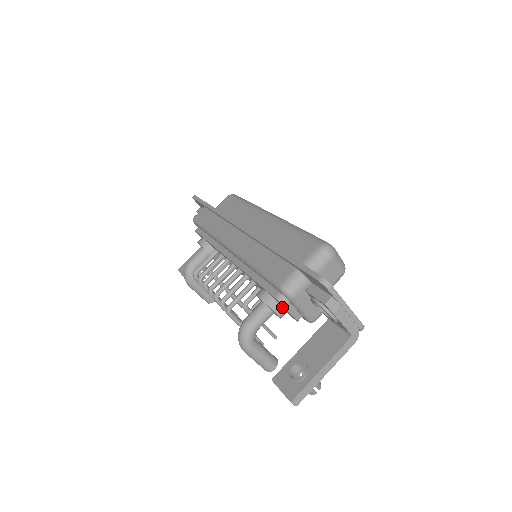
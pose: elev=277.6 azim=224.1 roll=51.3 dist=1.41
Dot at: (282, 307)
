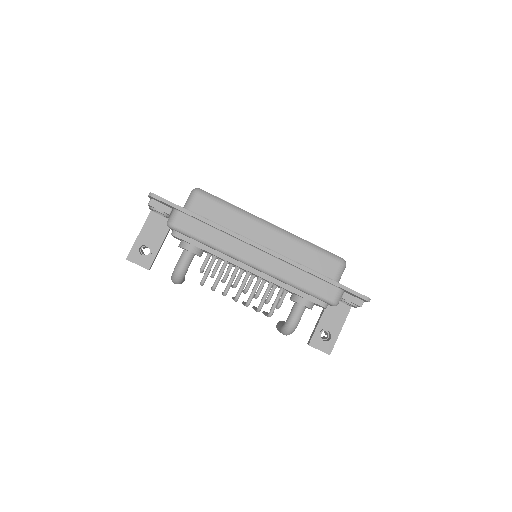
Dot at: occluded
